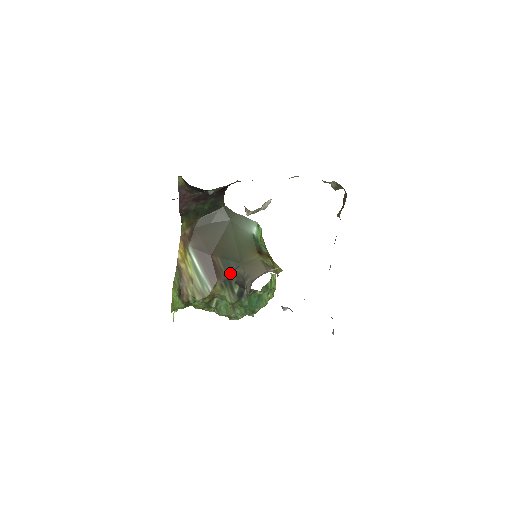
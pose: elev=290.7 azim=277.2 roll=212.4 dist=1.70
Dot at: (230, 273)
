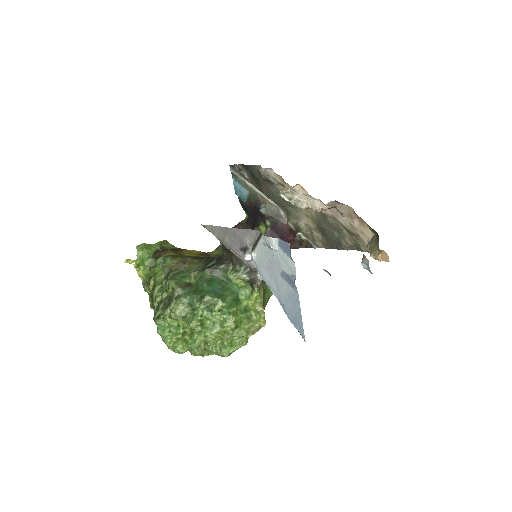
Dot at: occluded
